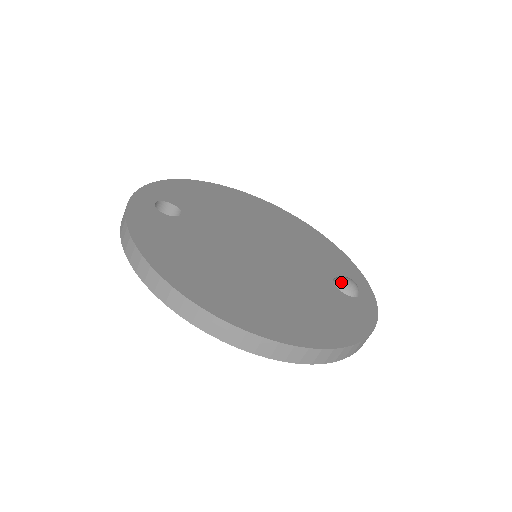
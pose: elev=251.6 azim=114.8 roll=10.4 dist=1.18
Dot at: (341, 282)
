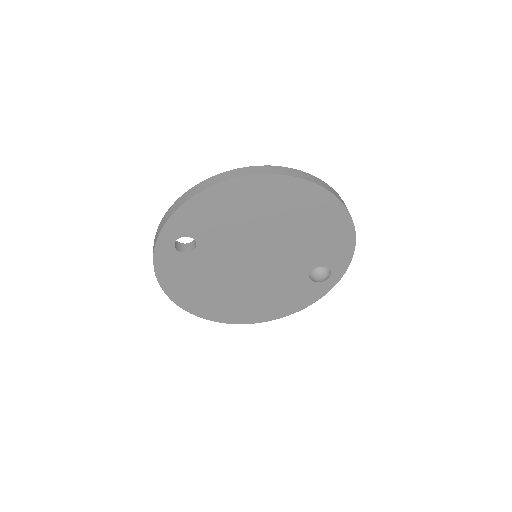
Dot at: (313, 278)
